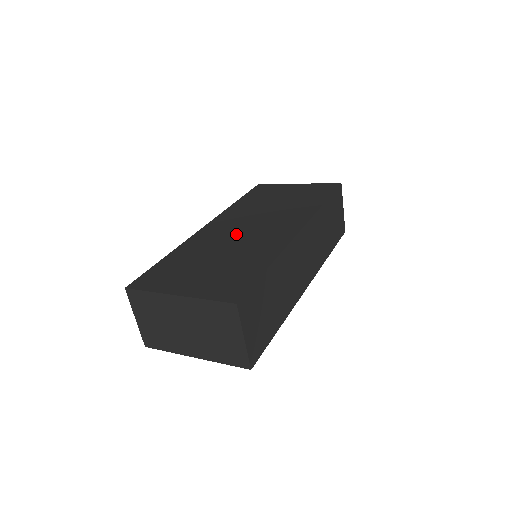
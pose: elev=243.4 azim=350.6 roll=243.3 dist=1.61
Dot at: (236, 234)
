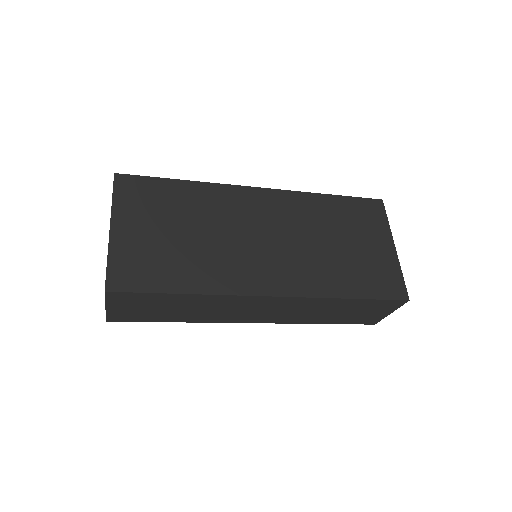
Dot at: (245, 230)
